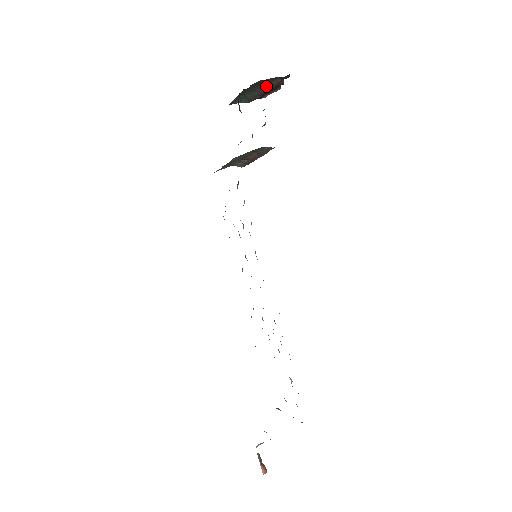
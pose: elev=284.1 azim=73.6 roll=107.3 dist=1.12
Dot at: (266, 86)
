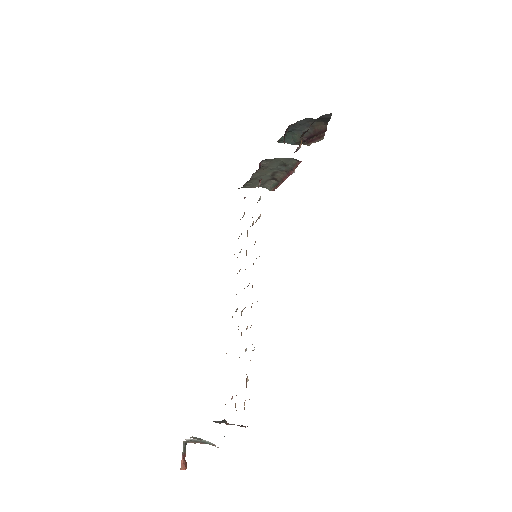
Dot at: (311, 129)
